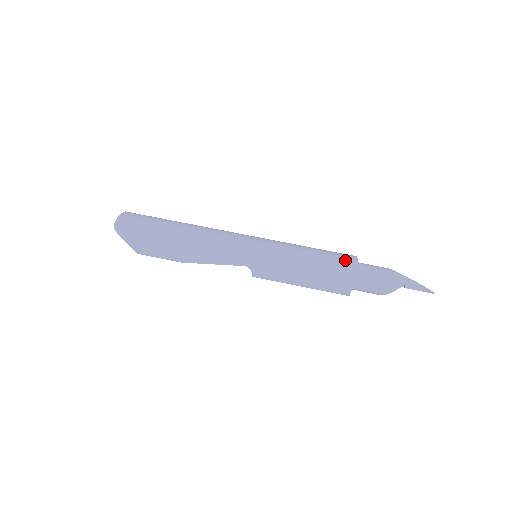
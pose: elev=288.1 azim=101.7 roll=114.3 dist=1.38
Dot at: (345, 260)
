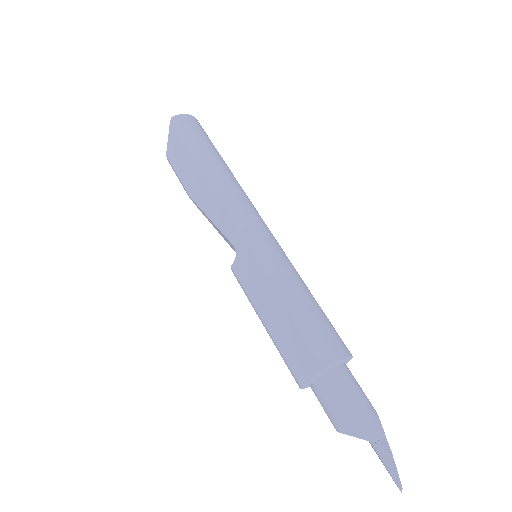
Dot at: (336, 340)
